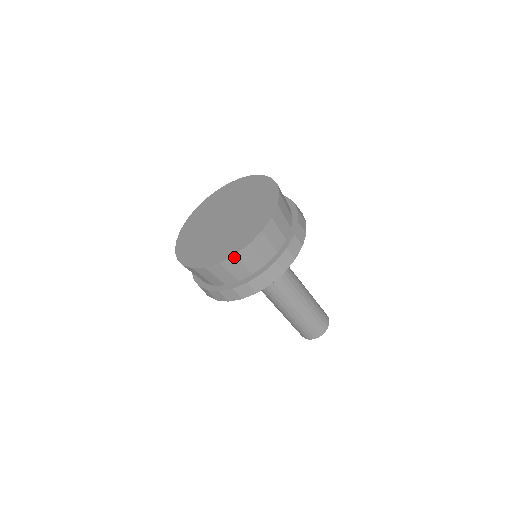
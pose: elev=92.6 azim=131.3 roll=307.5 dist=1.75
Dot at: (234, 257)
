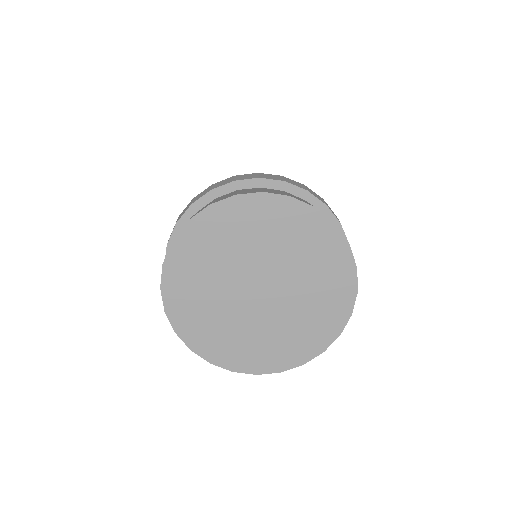
Dot at: (278, 370)
